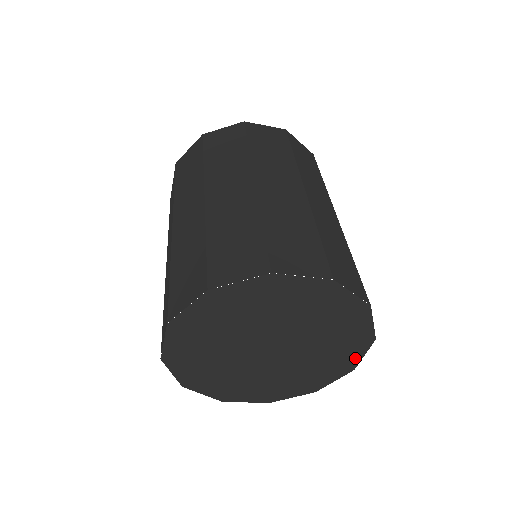
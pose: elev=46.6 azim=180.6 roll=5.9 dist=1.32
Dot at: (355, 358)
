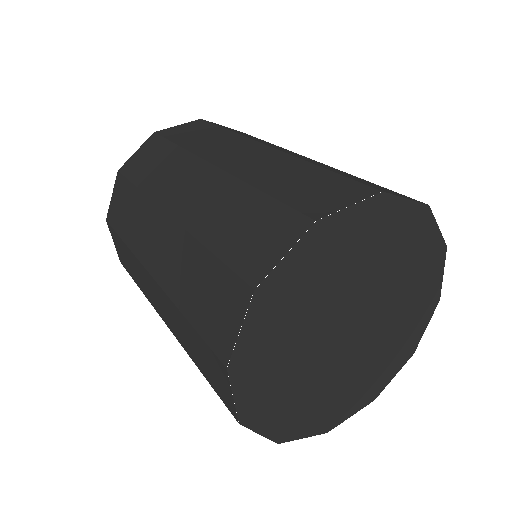
Dot at: (436, 284)
